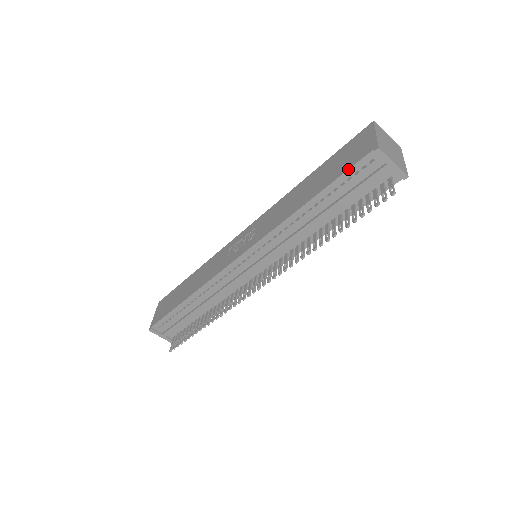
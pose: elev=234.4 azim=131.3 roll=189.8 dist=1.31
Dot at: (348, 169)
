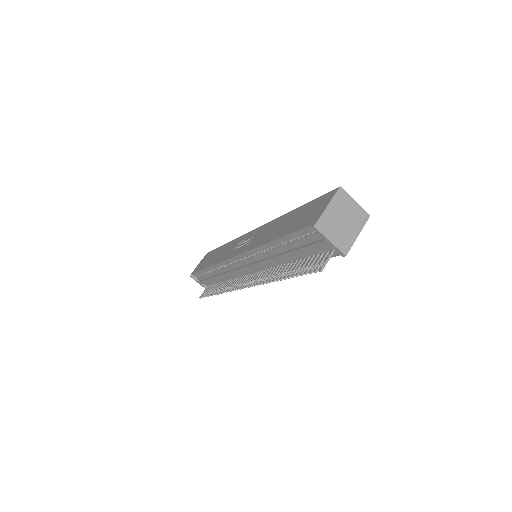
Dot at: (296, 231)
